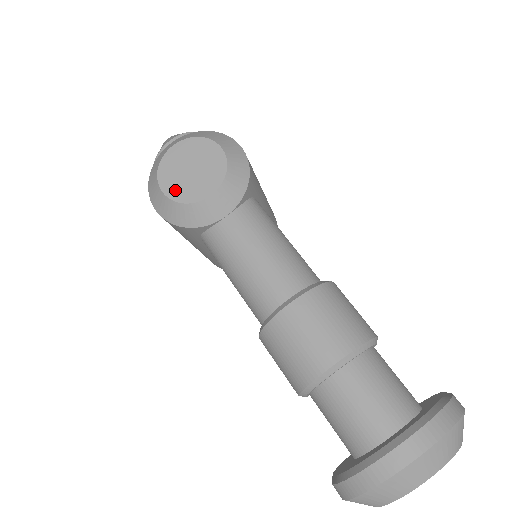
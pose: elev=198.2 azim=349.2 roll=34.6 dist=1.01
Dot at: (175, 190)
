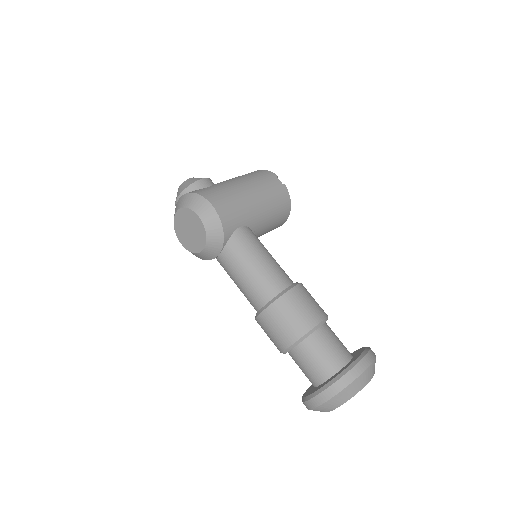
Dot at: (187, 244)
